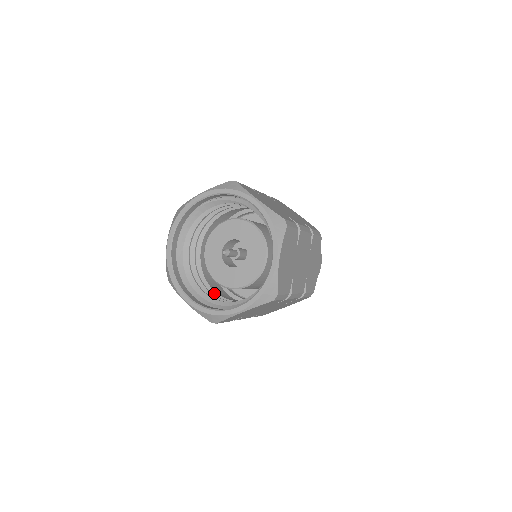
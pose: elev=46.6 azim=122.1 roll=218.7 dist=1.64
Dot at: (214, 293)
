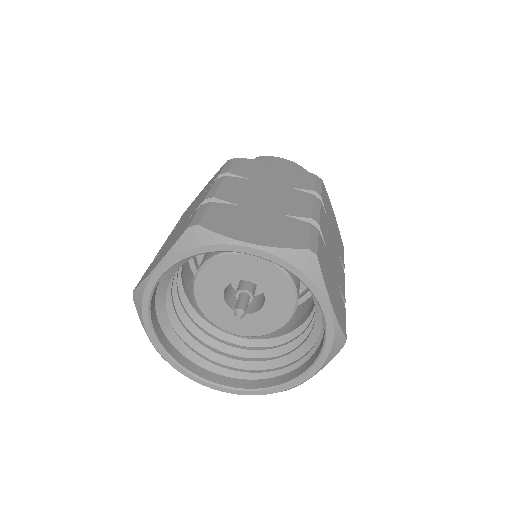
Dot at: (240, 340)
